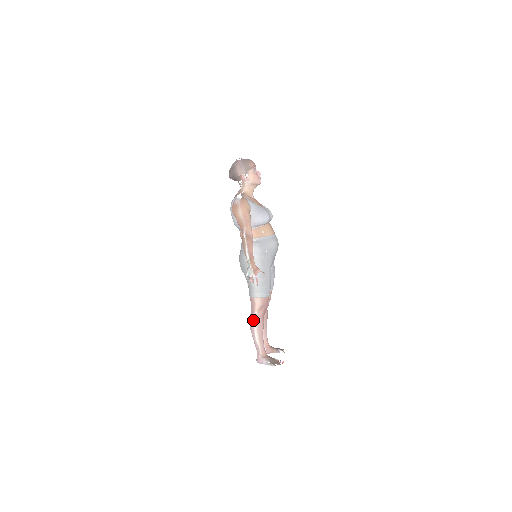
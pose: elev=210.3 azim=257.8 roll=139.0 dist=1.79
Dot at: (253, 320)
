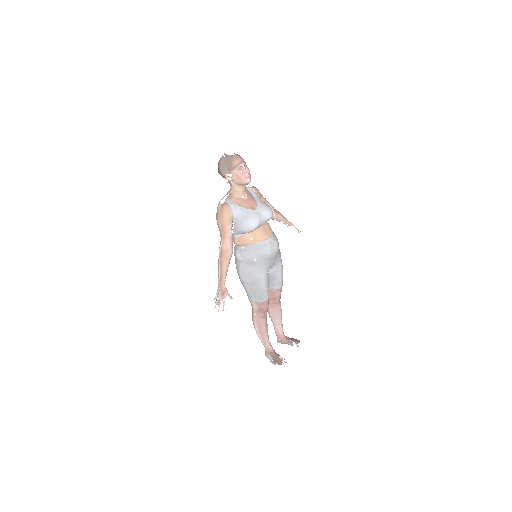
Dot at: (253, 320)
